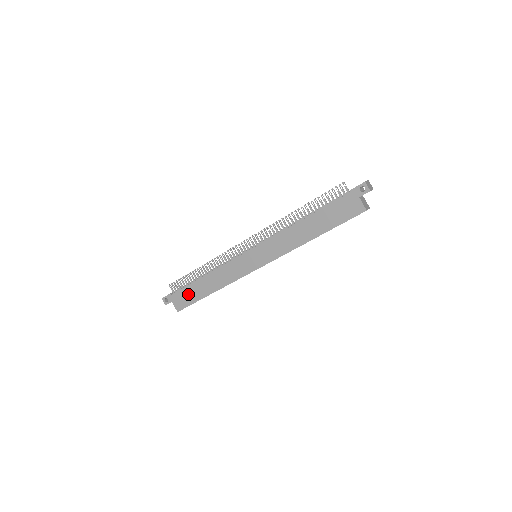
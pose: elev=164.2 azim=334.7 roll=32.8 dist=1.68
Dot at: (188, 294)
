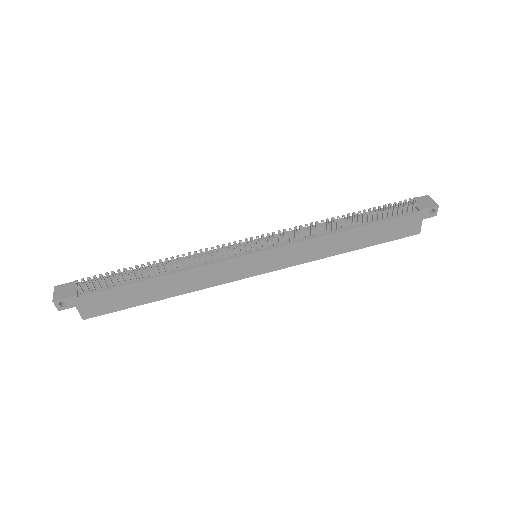
Dot at: (117, 298)
